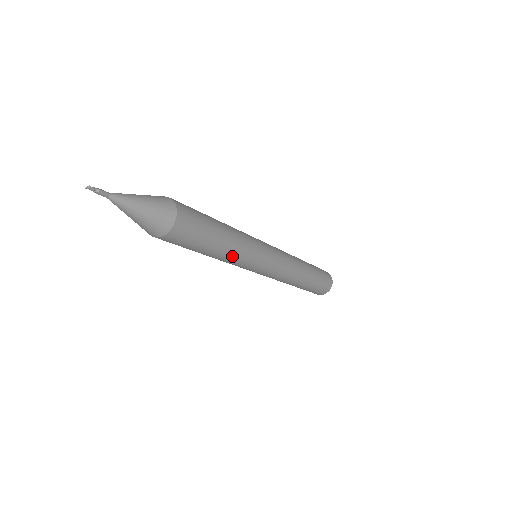
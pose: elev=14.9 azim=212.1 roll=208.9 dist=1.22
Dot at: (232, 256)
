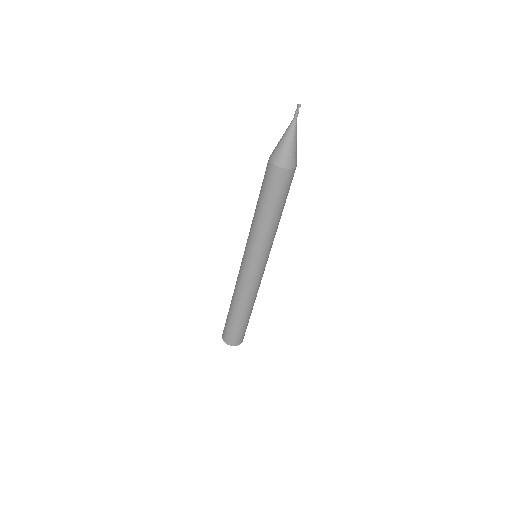
Dot at: (266, 229)
